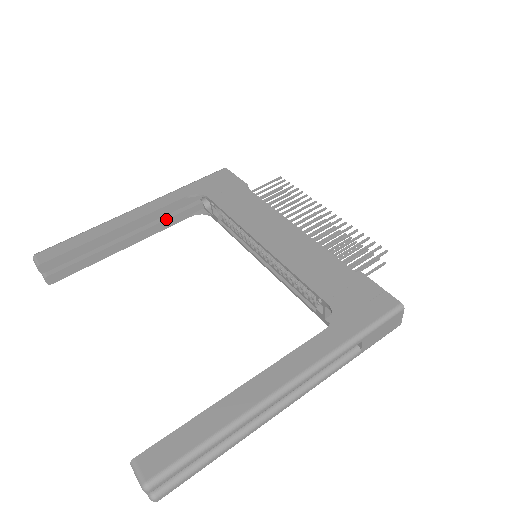
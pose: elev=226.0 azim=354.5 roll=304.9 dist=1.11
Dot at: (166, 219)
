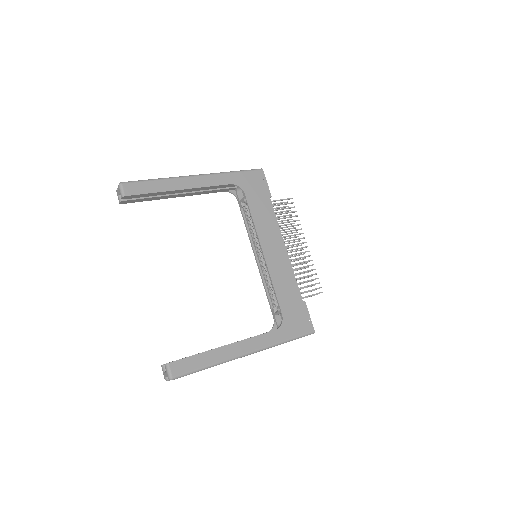
Dot at: (210, 190)
